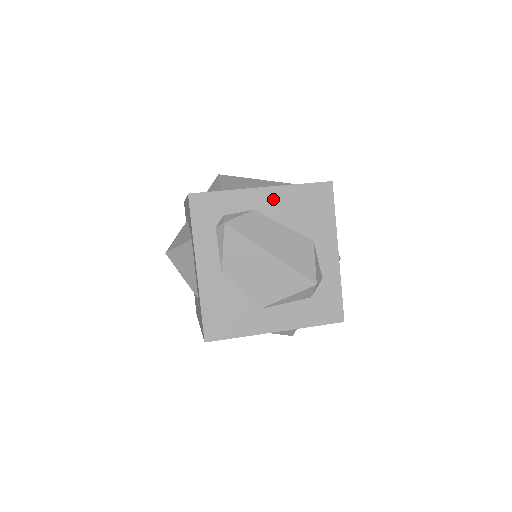
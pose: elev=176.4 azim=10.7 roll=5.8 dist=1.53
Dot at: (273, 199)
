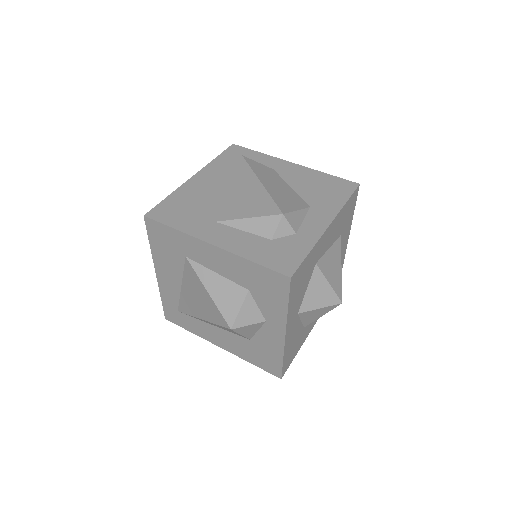
Dot at: (296, 171)
